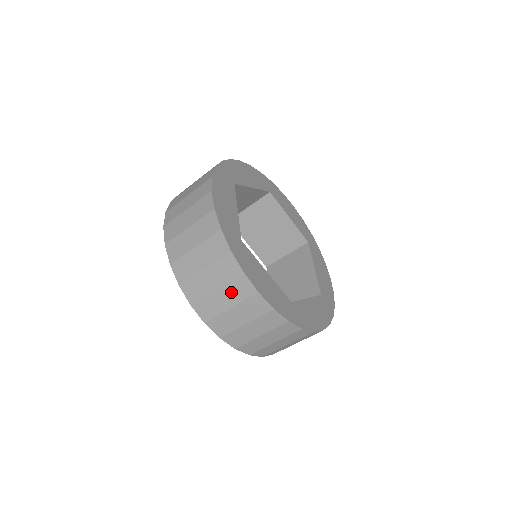
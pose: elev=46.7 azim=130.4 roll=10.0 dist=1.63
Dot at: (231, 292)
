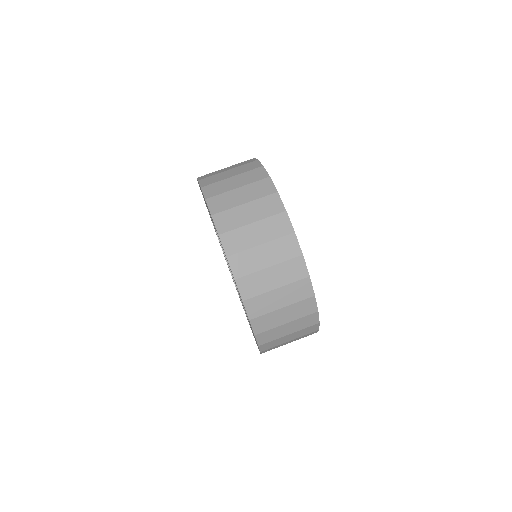
Dot at: (275, 250)
